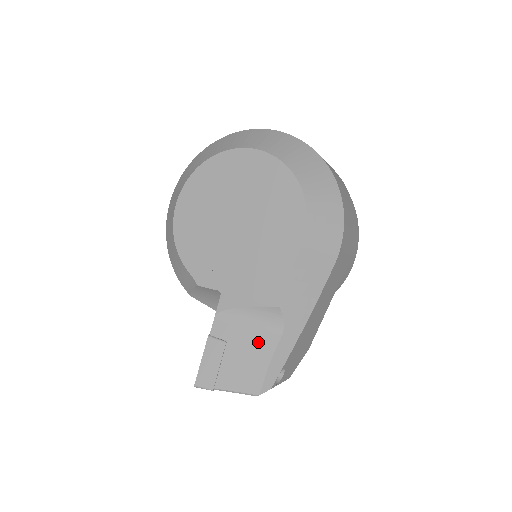
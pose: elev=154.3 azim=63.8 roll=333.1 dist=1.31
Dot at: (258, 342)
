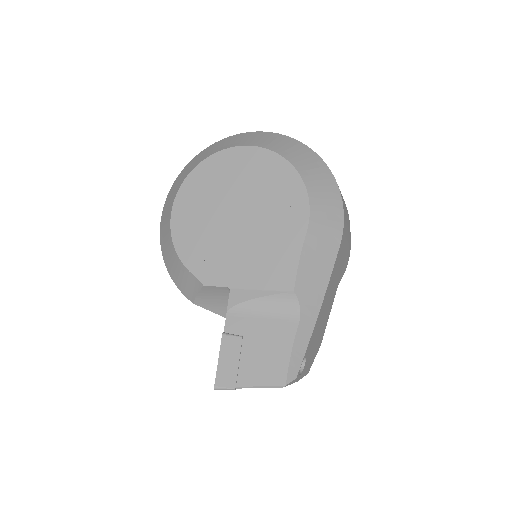
Dot at: (276, 331)
